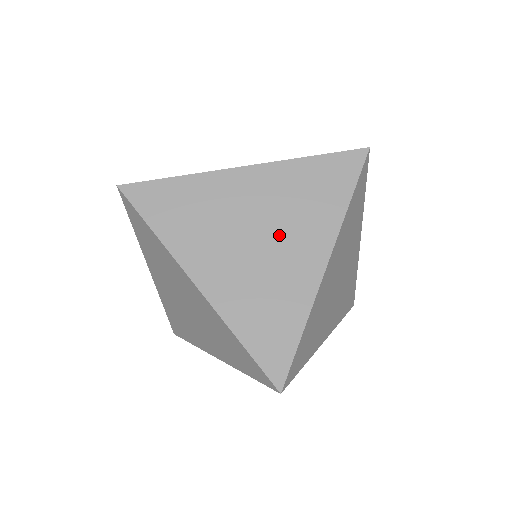
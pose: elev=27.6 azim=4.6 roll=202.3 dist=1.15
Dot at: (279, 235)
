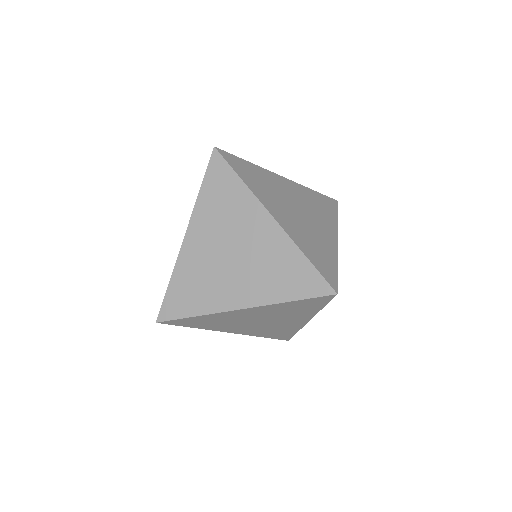
Dot at: (238, 238)
